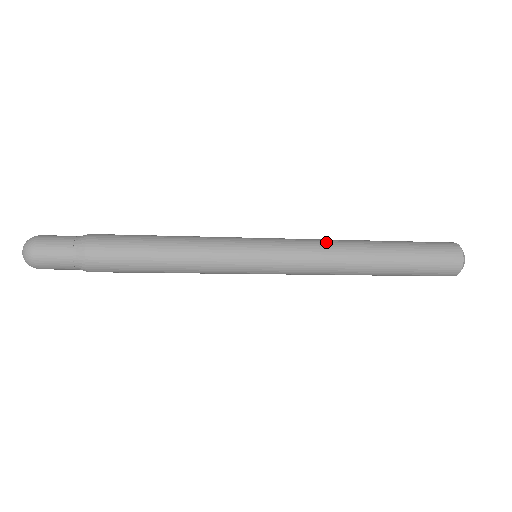
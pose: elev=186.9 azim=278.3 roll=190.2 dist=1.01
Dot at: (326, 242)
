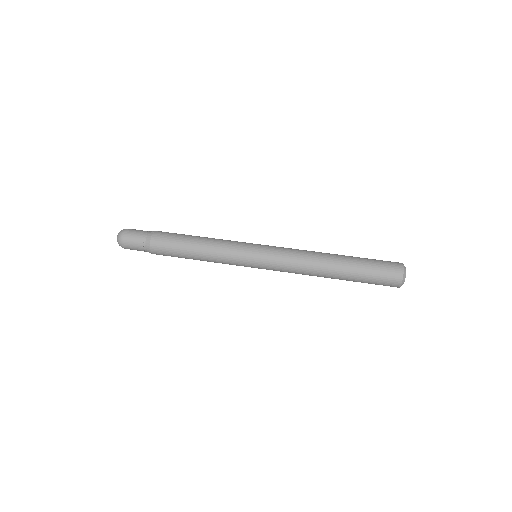
Dot at: (300, 273)
